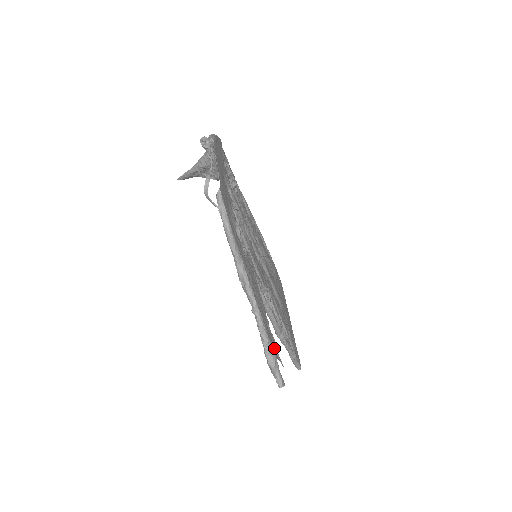
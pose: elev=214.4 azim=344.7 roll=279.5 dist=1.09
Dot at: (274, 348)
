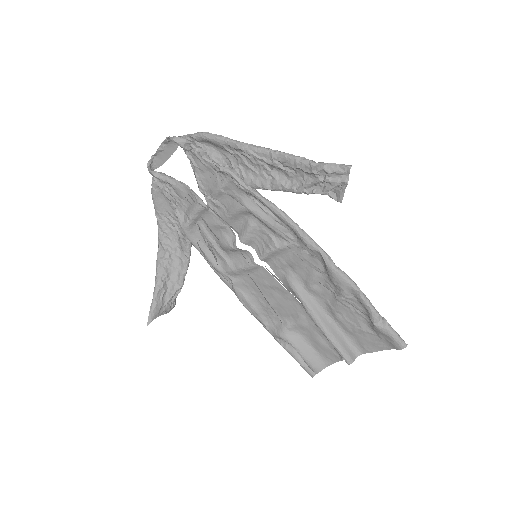
Dot at: (320, 182)
